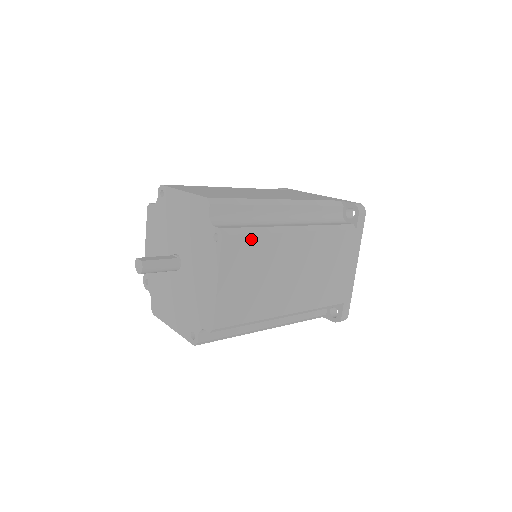
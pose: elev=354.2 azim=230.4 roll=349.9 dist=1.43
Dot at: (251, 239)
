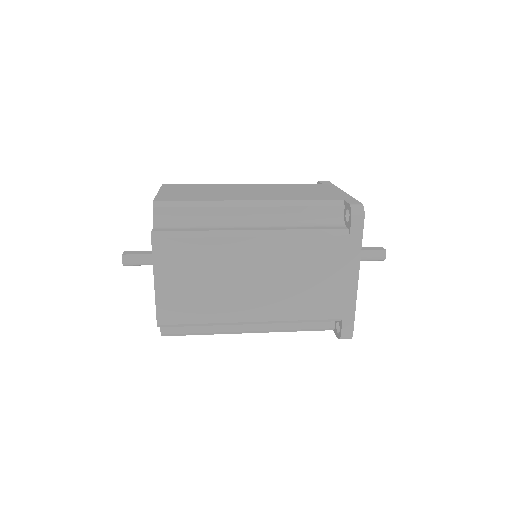
Dot at: (188, 243)
